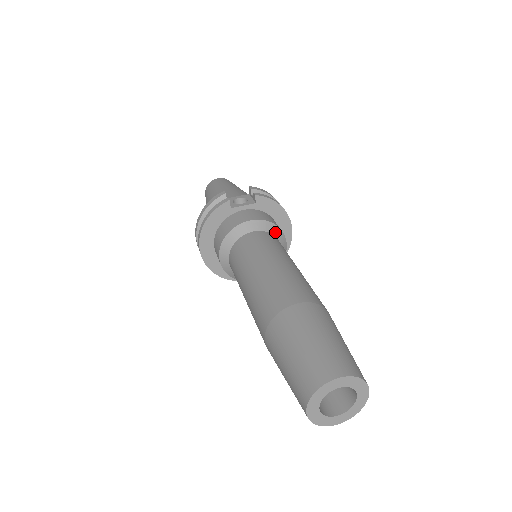
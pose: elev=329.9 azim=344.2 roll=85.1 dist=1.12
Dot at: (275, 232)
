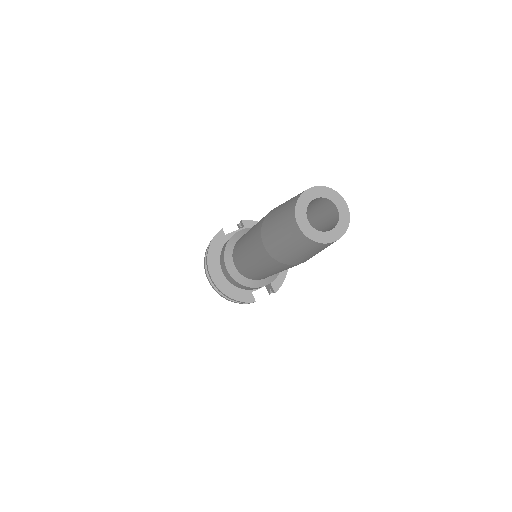
Dot at: occluded
